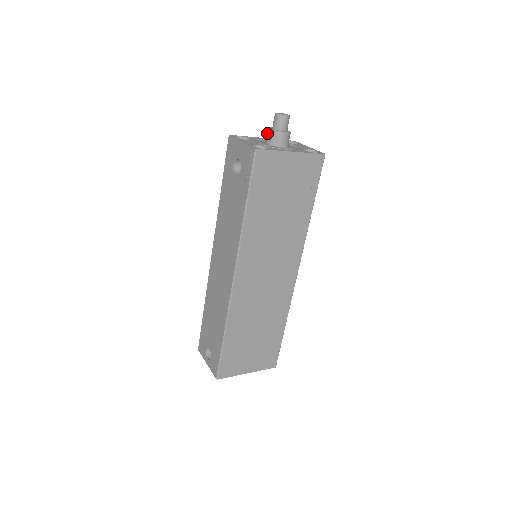
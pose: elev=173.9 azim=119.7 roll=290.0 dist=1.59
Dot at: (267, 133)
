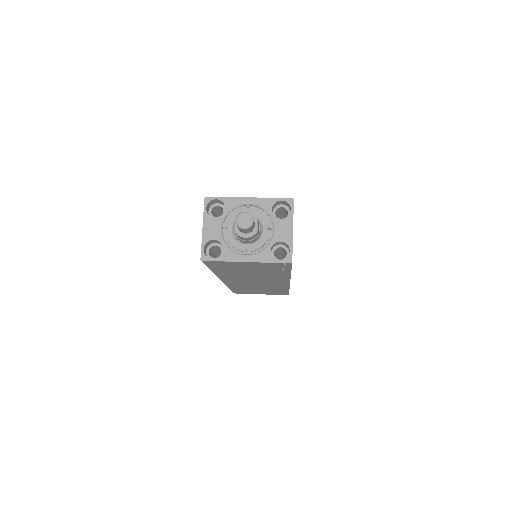
Dot at: (235, 220)
